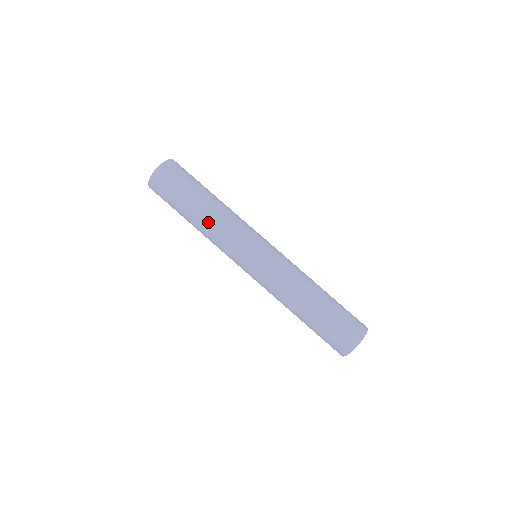
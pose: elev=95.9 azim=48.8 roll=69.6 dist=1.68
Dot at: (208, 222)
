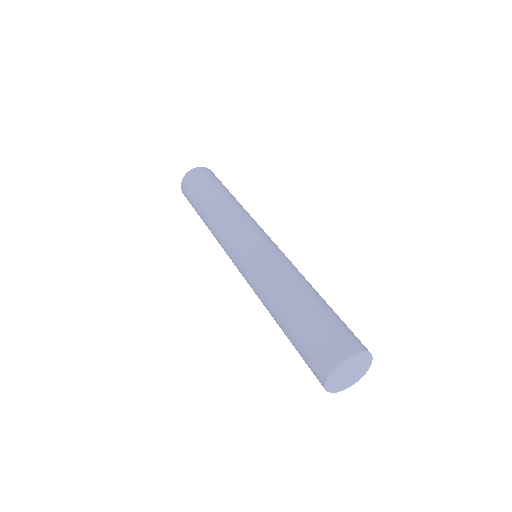
Dot at: (230, 203)
